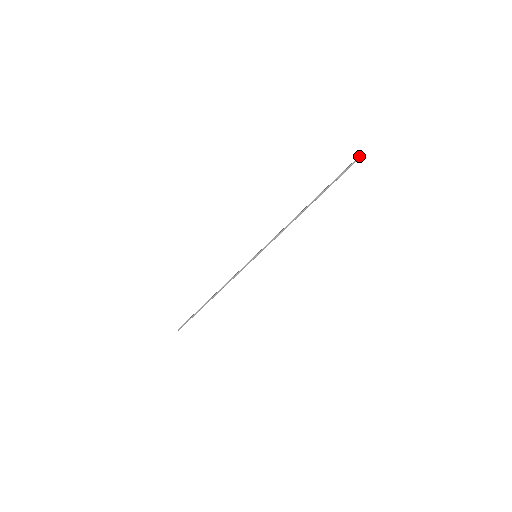
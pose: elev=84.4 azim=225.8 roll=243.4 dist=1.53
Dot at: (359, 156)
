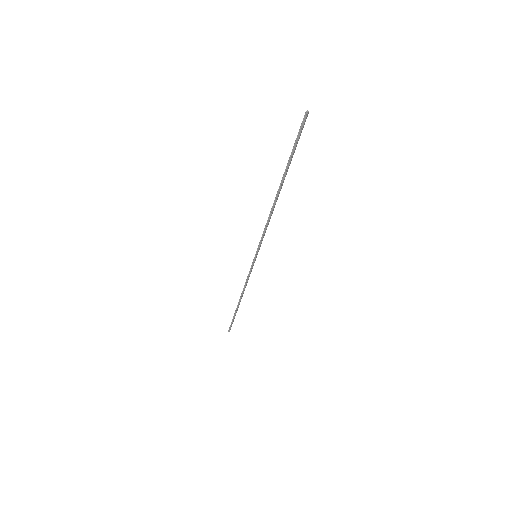
Dot at: (303, 118)
